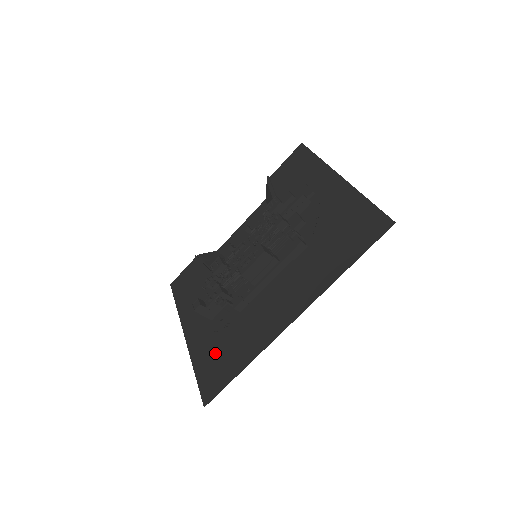
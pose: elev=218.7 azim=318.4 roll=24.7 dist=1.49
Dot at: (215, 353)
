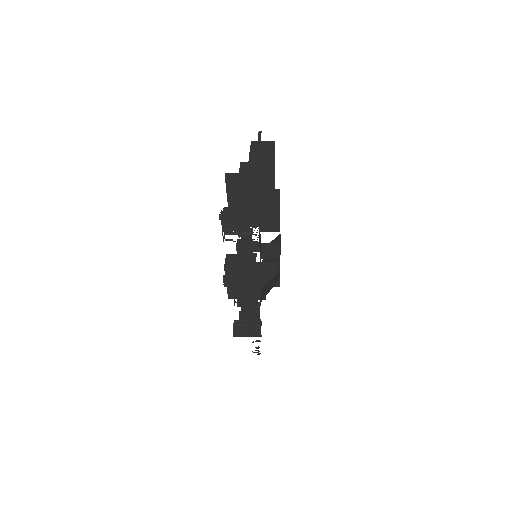
Dot at: occluded
